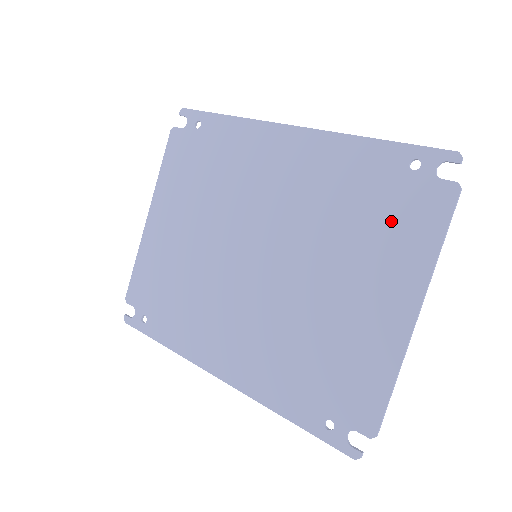
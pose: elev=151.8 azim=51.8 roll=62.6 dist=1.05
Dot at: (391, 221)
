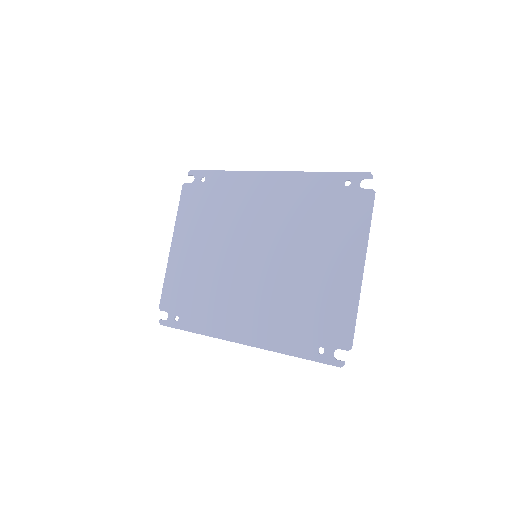
Dot at: (339, 217)
